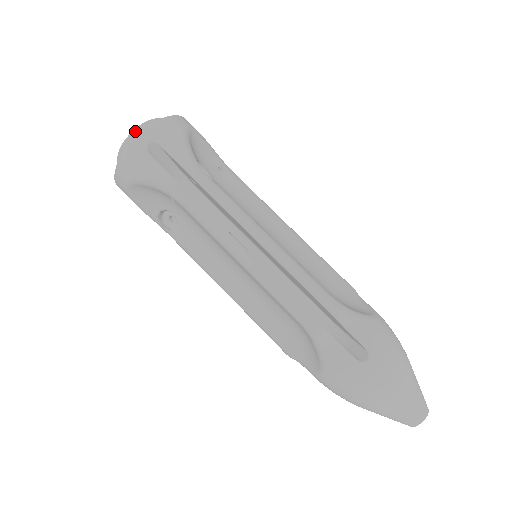
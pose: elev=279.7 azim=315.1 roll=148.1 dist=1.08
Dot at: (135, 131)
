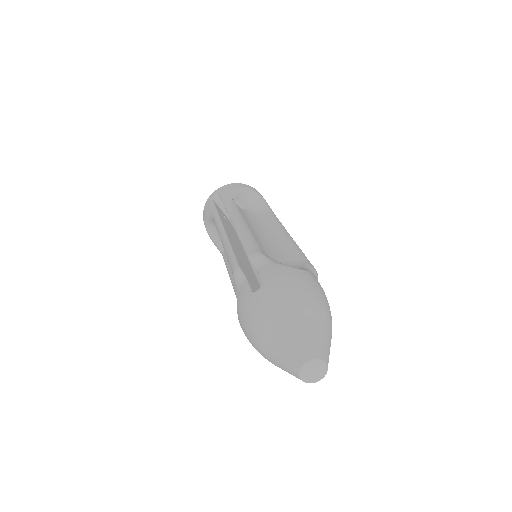
Dot at: occluded
